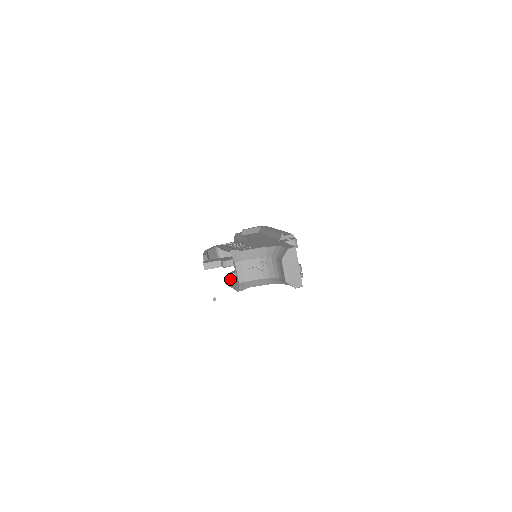
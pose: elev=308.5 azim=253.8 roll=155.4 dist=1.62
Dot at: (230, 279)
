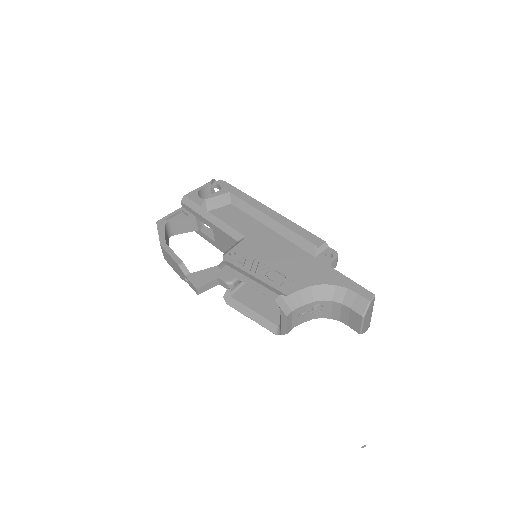
Dot at: (239, 302)
